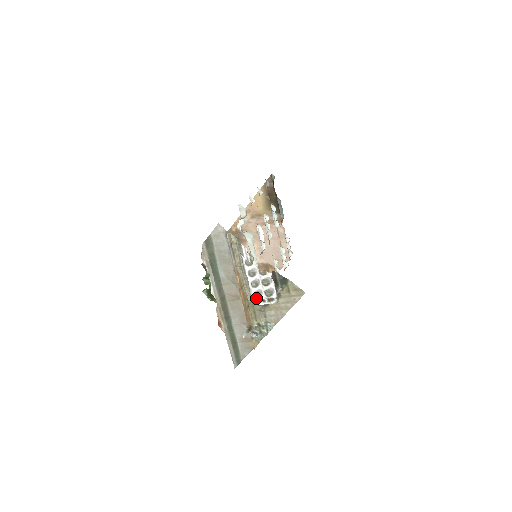
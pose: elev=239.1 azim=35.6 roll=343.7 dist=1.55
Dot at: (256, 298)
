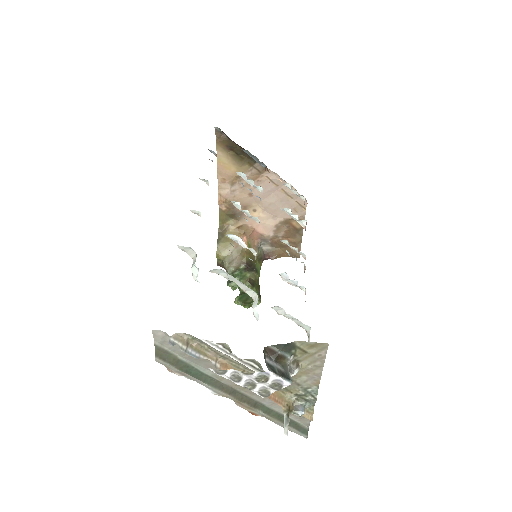
Dot at: occluded
